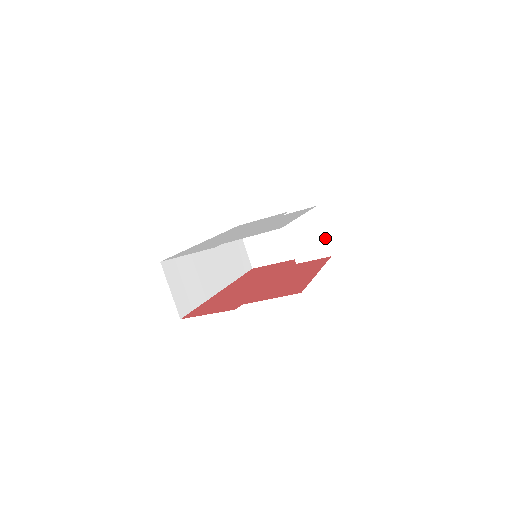
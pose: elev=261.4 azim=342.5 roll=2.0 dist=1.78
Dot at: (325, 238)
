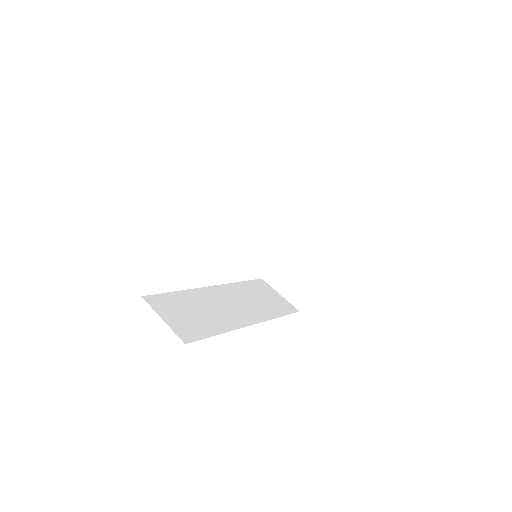
Dot at: (325, 205)
